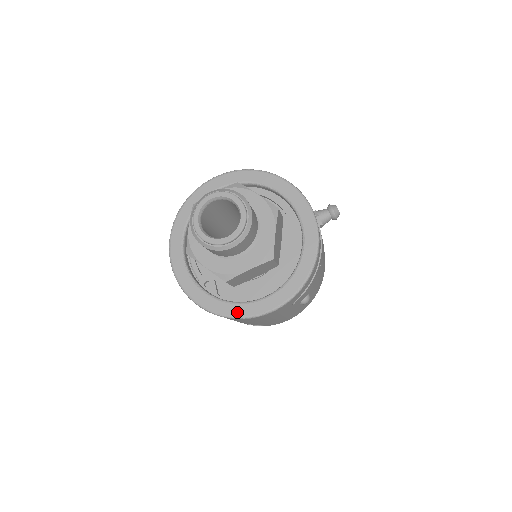
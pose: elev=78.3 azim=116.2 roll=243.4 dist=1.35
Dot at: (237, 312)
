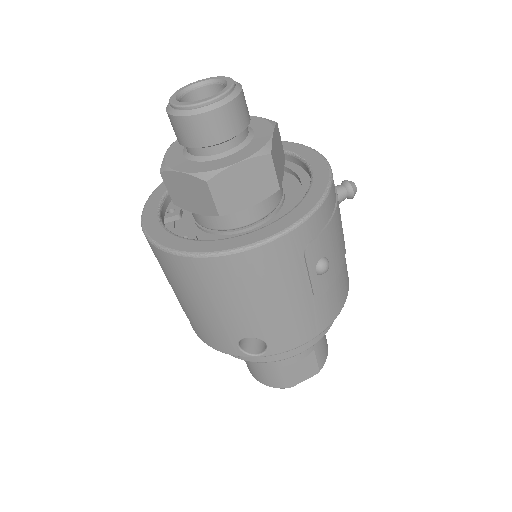
Dot at: (222, 246)
